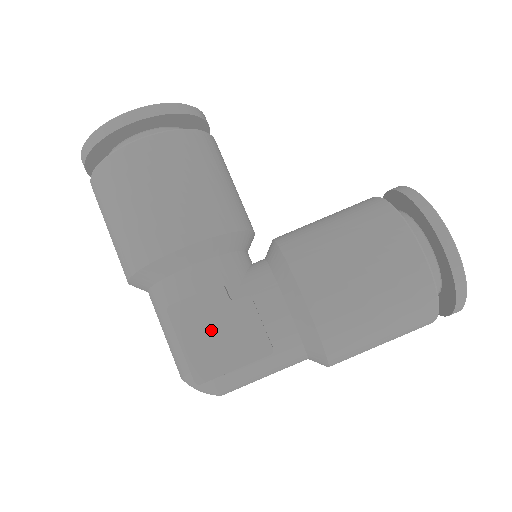
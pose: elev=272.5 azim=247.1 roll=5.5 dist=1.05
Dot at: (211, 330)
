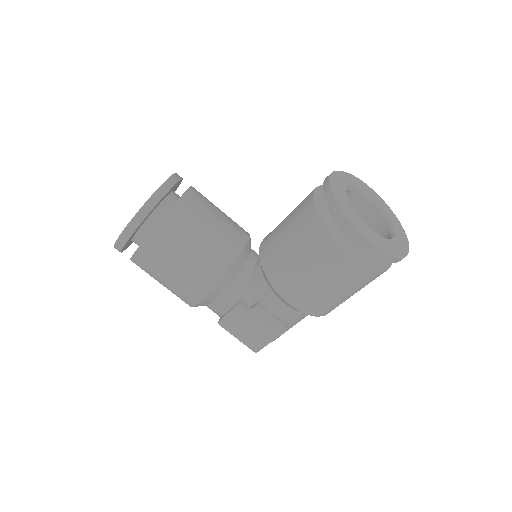
Dot at: (247, 327)
